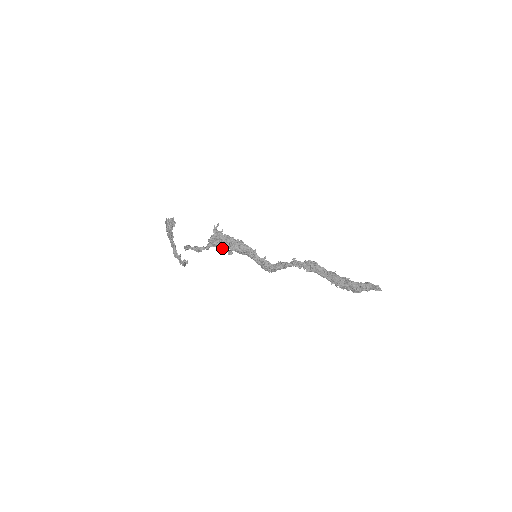
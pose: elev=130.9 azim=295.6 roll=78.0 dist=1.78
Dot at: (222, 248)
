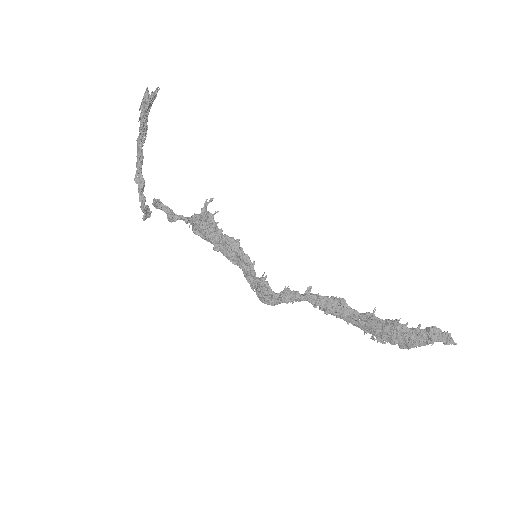
Dot at: (207, 235)
